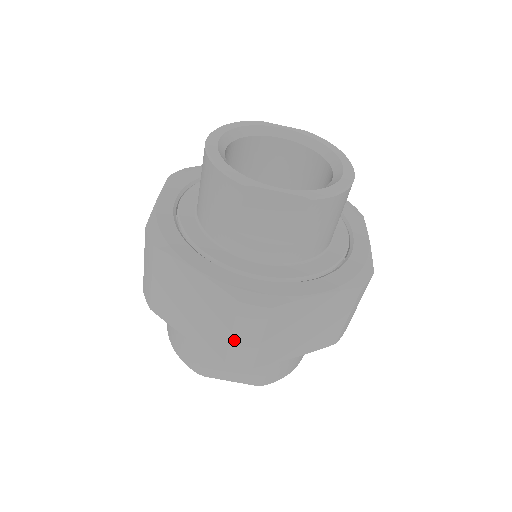
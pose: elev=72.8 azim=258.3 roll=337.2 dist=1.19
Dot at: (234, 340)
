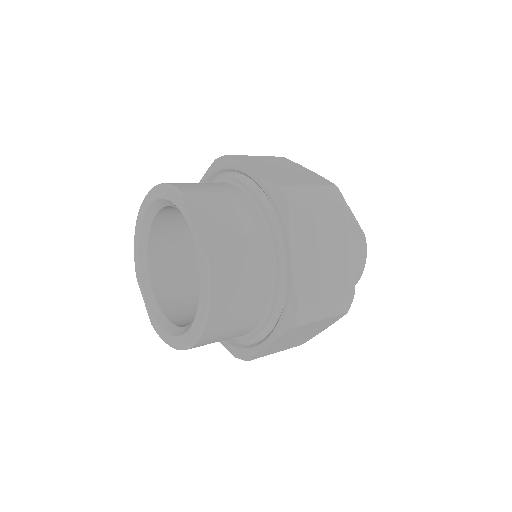
Dot at: (305, 188)
